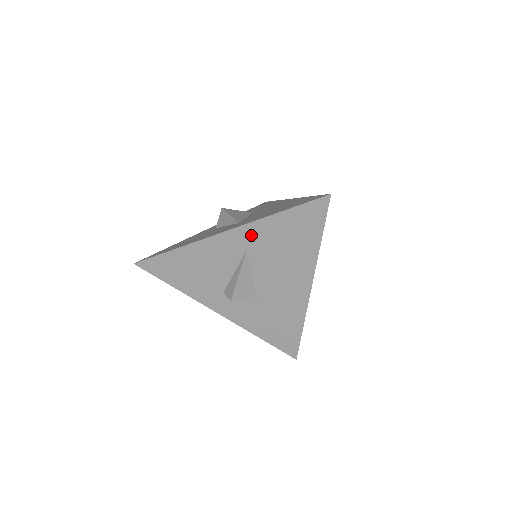
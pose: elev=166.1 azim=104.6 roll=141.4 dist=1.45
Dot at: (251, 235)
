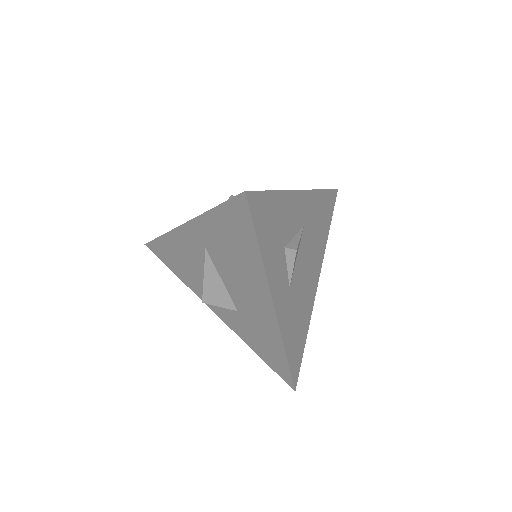
Dot at: (202, 232)
